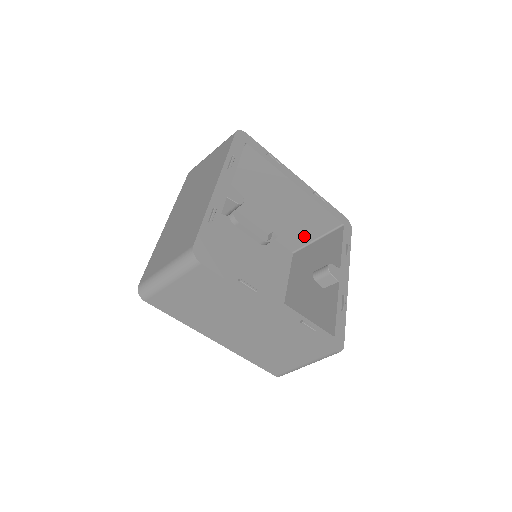
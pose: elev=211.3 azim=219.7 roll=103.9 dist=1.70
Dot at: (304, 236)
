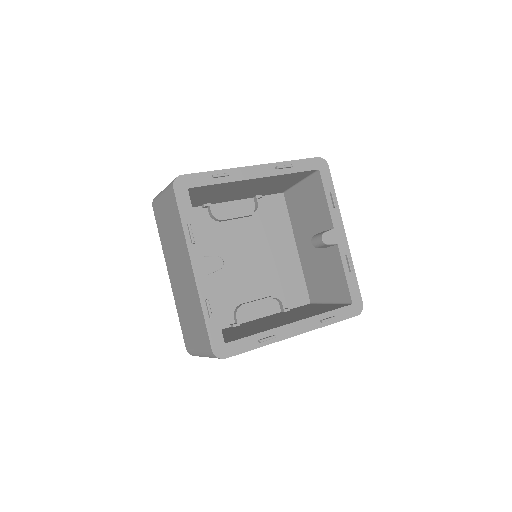
Dot at: (286, 185)
